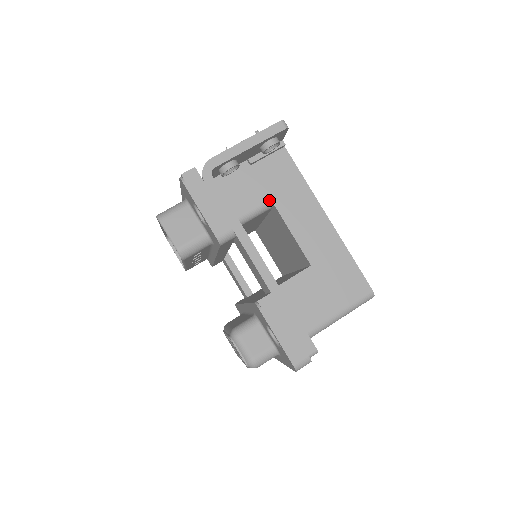
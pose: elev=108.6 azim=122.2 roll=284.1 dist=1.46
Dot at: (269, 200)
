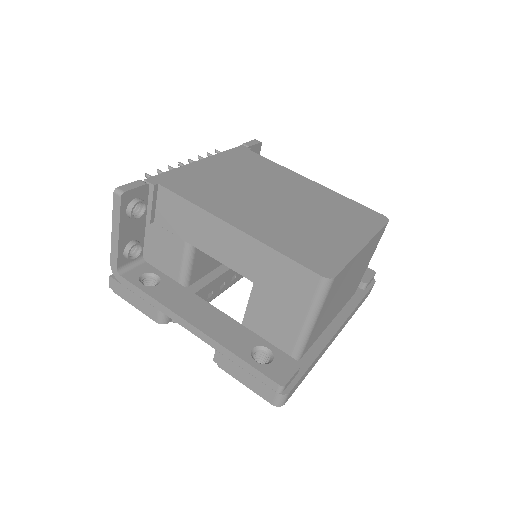
Dot at: (185, 243)
